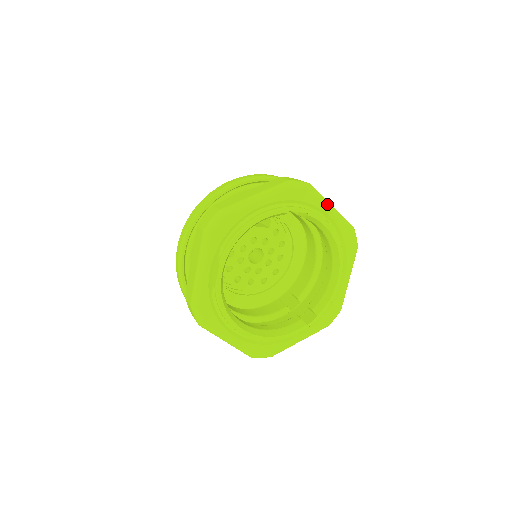
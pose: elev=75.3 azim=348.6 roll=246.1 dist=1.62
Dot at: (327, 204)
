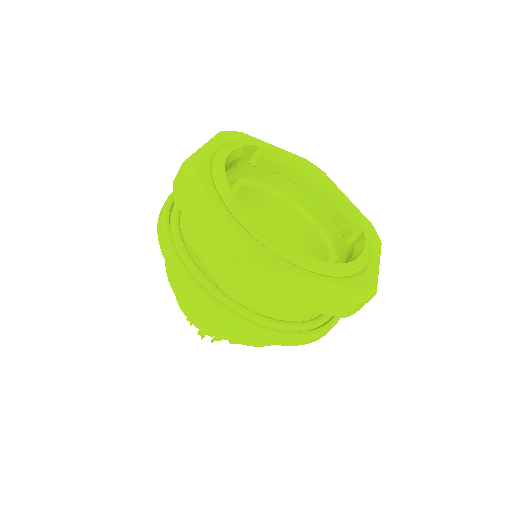
Dot at: (265, 142)
